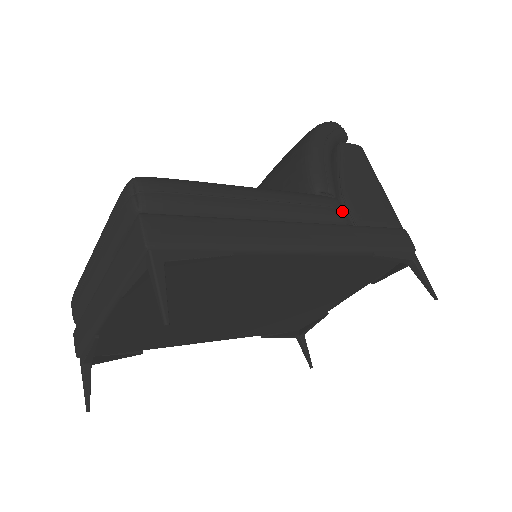
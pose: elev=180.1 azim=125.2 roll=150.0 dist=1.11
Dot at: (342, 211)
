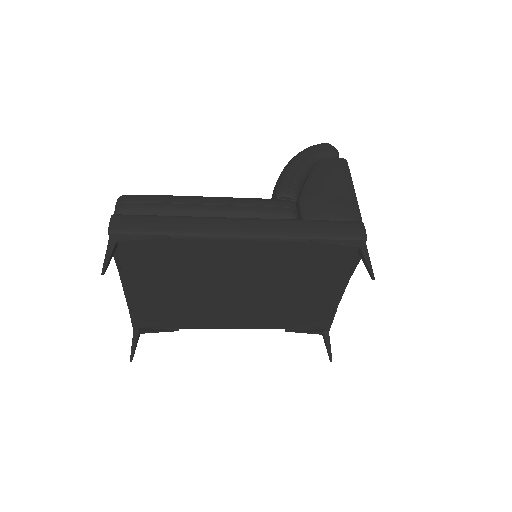
Dot at: (291, 209)
